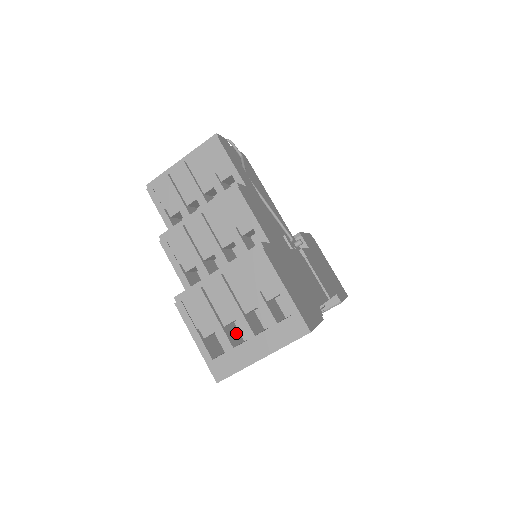
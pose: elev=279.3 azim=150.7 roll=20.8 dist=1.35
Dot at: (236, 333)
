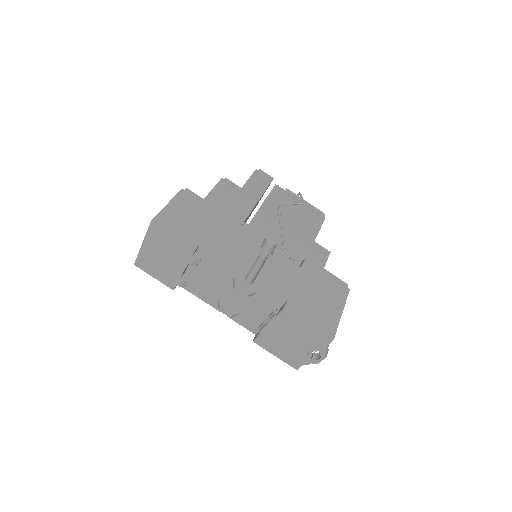
Dot at: occluded
